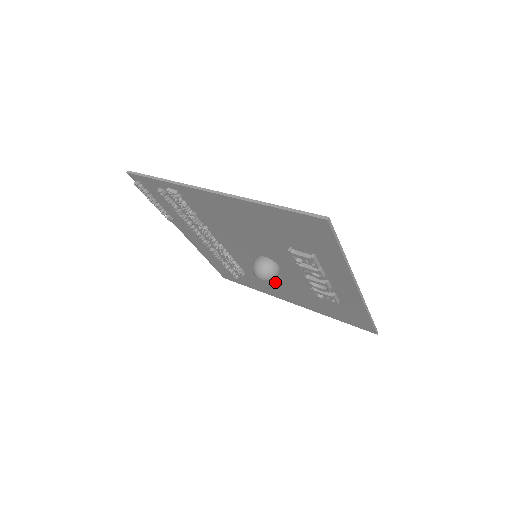
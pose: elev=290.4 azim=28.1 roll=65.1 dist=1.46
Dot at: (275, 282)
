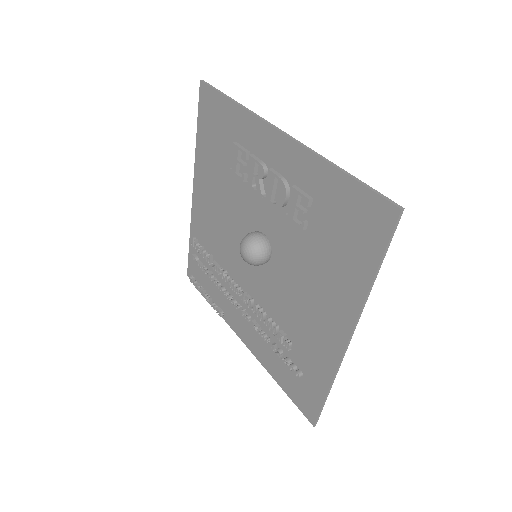
Dot at: (298, 297)
